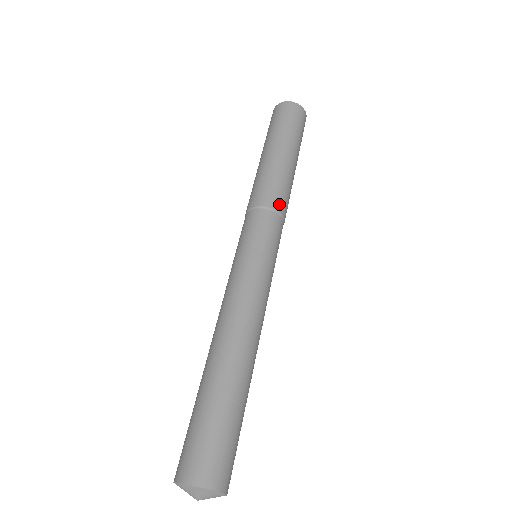
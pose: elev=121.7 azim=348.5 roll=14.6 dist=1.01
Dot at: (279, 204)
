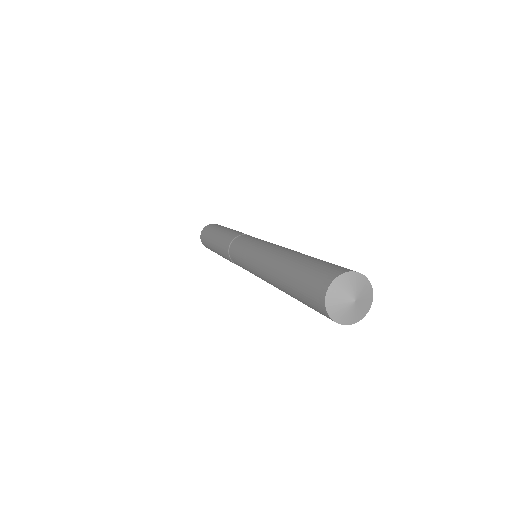
Dot at: occluded
